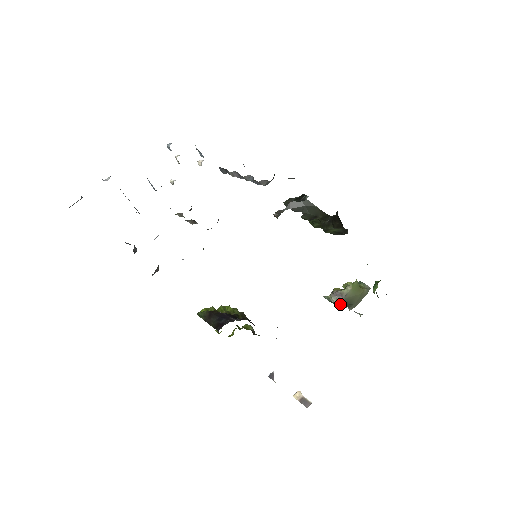
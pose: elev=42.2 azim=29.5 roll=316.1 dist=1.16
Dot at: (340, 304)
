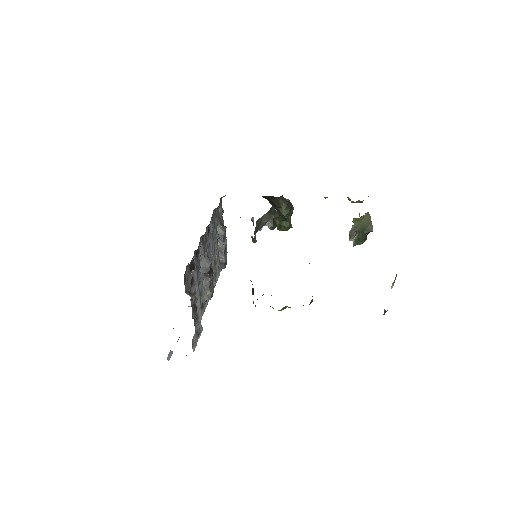
Dot at: (356, 233)
